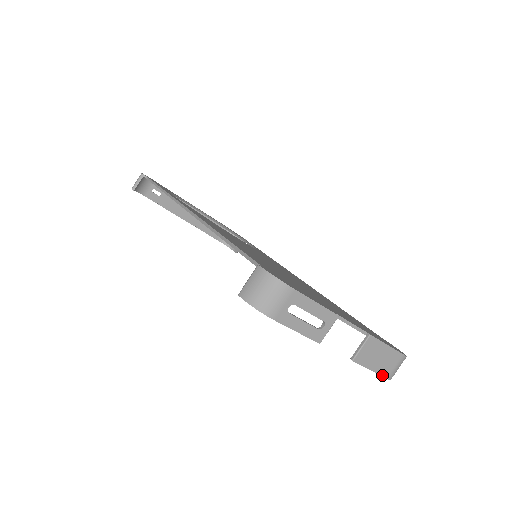
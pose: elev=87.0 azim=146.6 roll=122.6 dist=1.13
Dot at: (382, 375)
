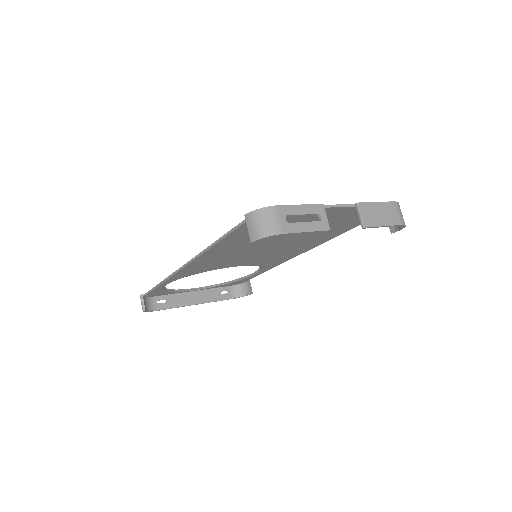
Dot at: (395, 225)
